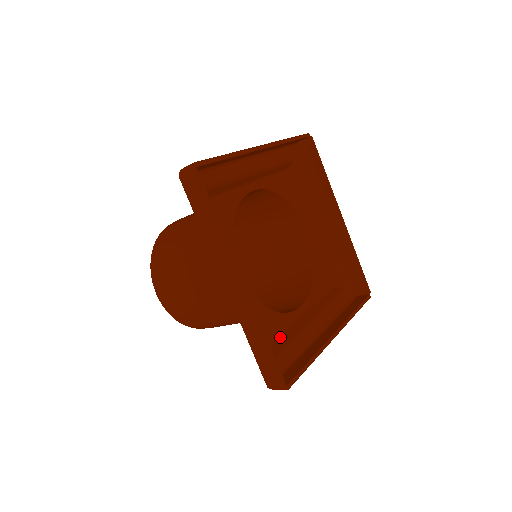
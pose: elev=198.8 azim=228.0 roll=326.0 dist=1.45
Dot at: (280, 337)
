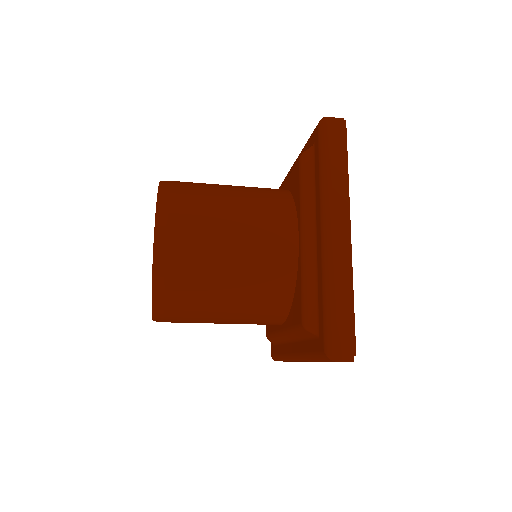
Dot at: occluded
